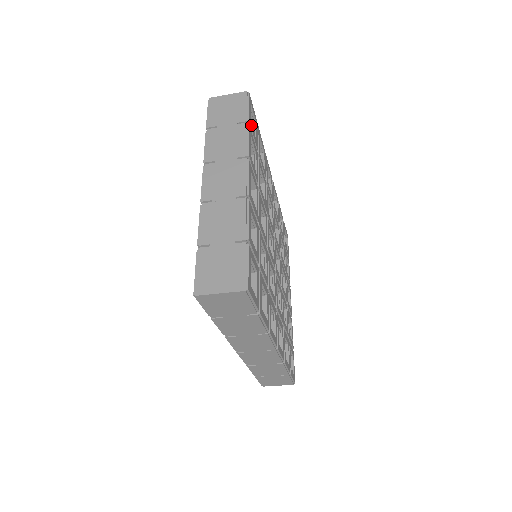
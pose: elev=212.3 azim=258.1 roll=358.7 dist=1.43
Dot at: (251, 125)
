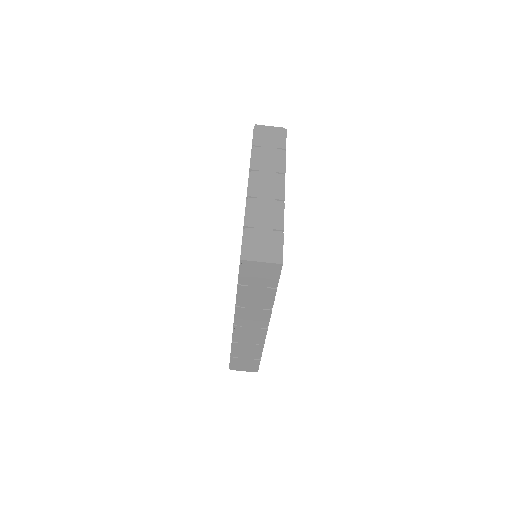
Dot at: occluded
